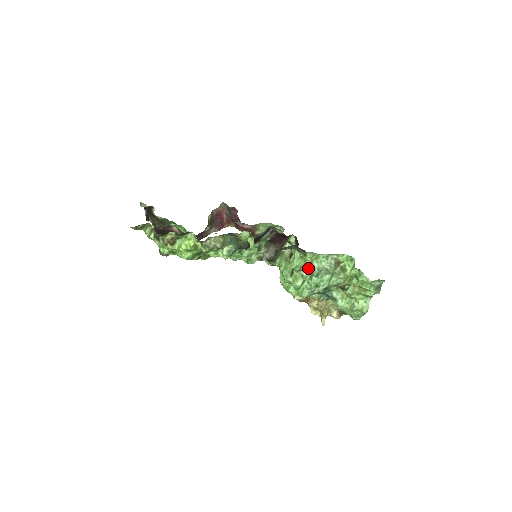
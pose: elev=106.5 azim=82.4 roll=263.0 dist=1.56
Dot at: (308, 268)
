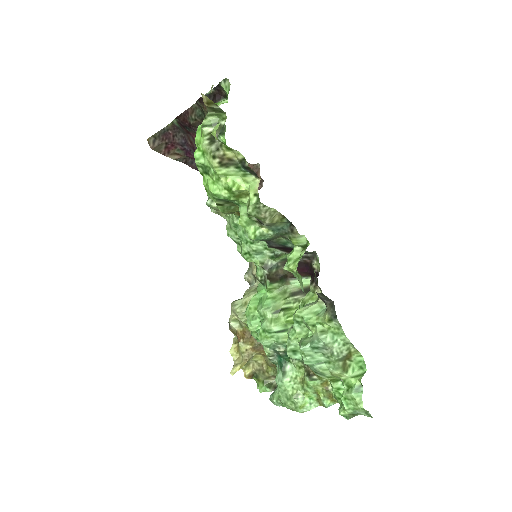
Dot at: (313, 331)
